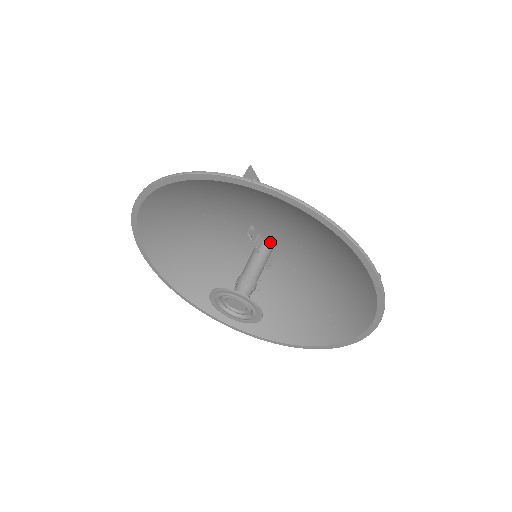
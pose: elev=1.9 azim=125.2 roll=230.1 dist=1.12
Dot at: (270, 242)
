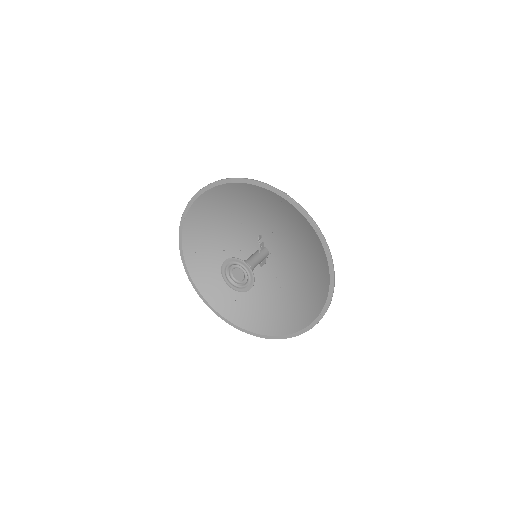
Dot at: (268, 251)
